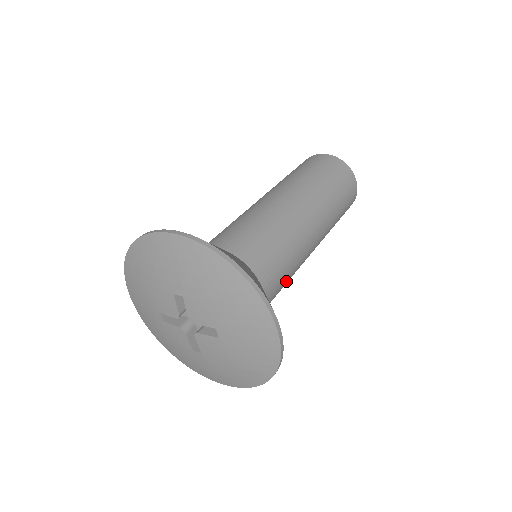
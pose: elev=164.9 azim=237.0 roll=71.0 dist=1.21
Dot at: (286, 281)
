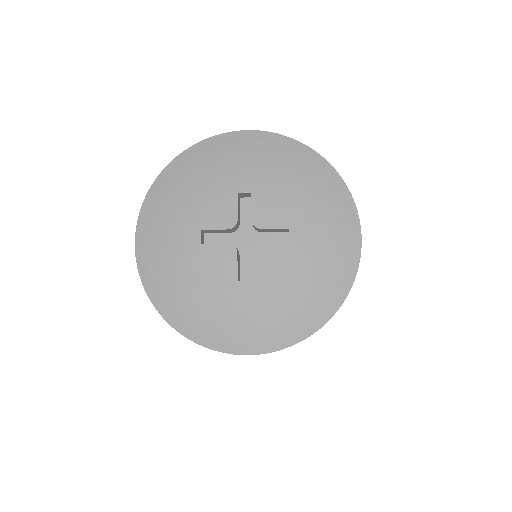
Dot at: occluded
